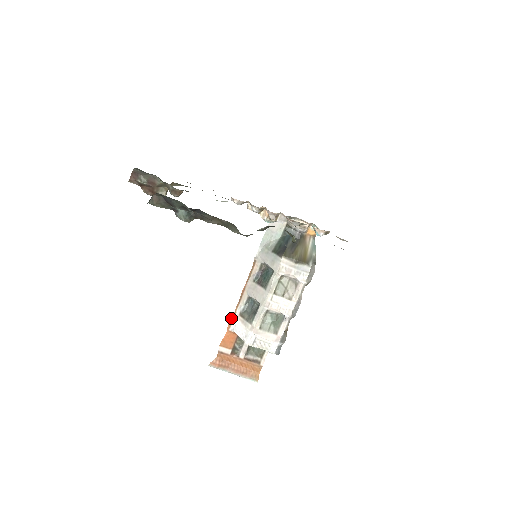
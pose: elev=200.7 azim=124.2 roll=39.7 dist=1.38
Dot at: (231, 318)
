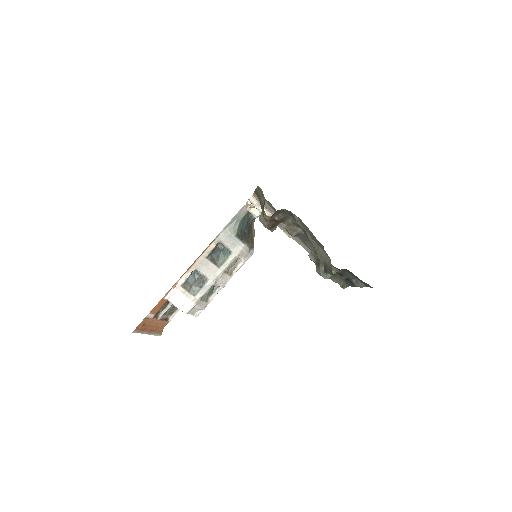
Dot at: (171, 288)
